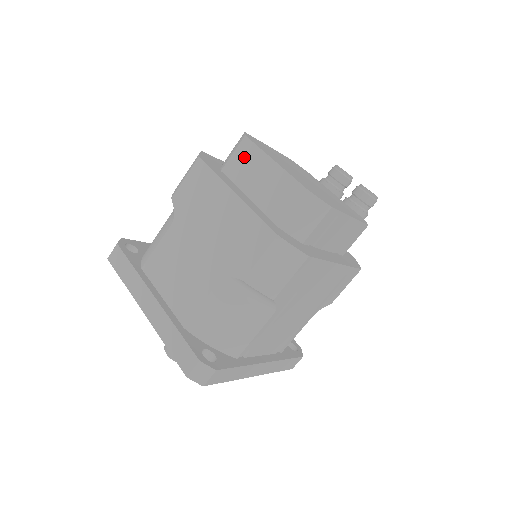
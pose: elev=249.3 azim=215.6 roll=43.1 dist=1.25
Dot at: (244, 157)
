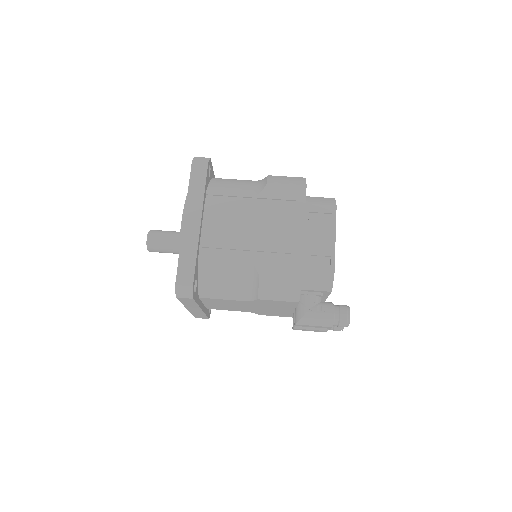
Dot at: occluded
